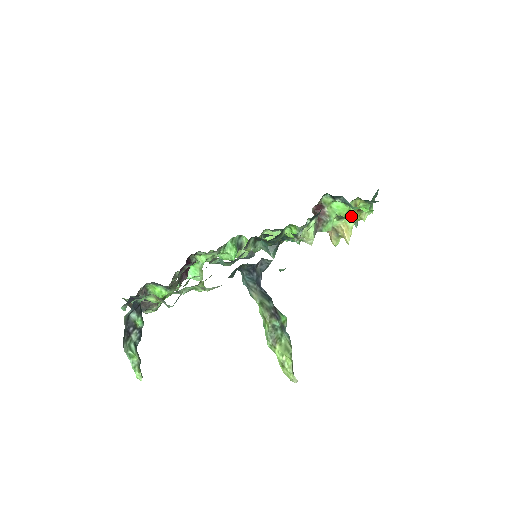
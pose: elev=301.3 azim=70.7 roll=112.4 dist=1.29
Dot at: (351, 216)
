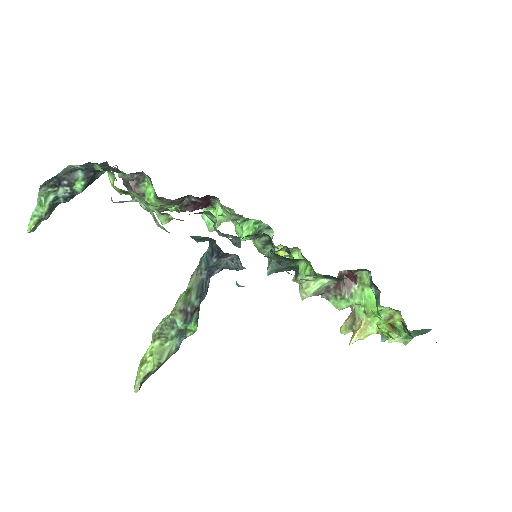
Dot at: (374, 321)
